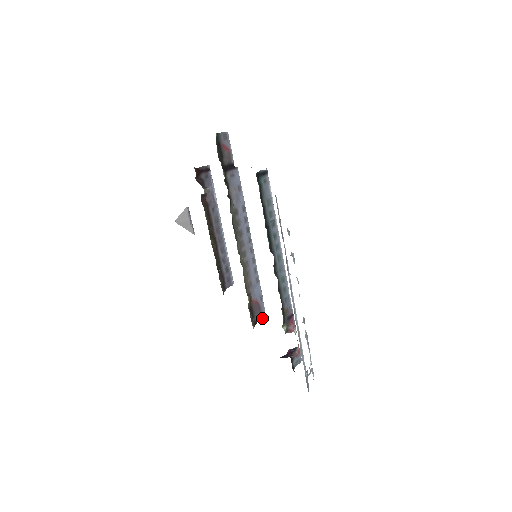
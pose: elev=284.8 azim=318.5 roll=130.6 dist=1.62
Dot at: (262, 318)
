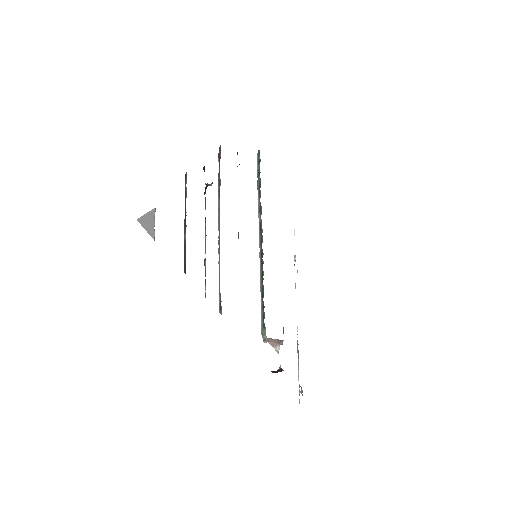
Dot at: occluded
